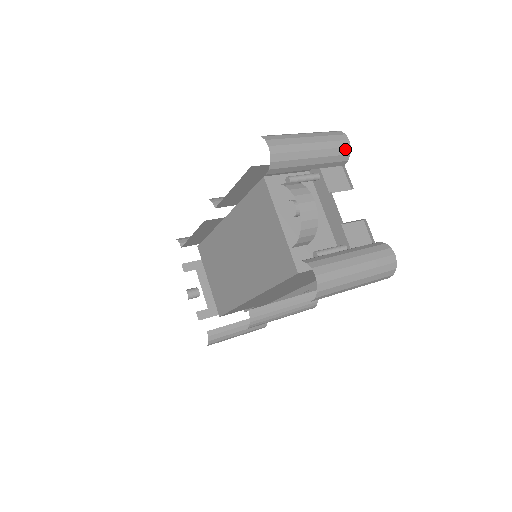
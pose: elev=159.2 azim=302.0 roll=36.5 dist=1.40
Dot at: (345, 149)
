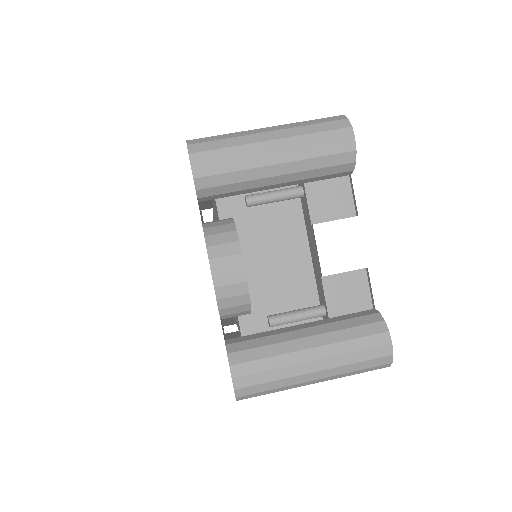
Dot at: (344, 155)
